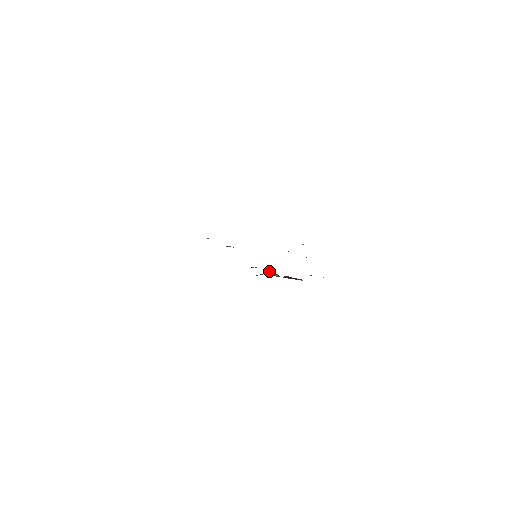
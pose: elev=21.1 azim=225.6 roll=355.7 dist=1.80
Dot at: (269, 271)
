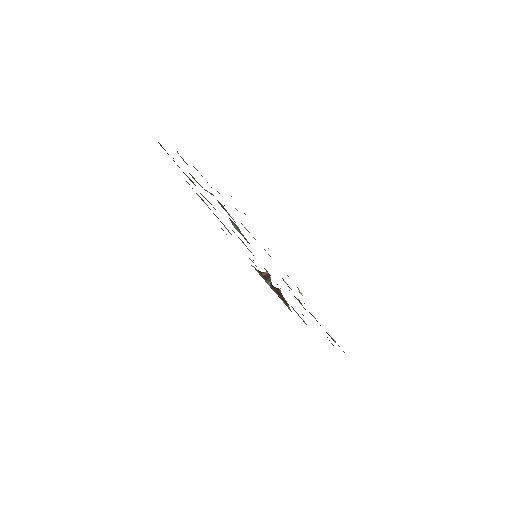
Dot at: occluded
